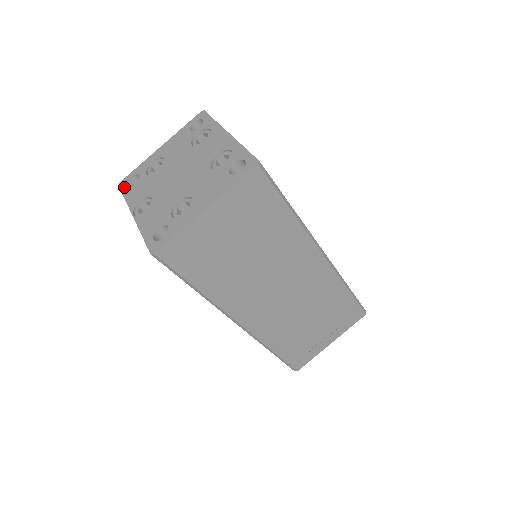
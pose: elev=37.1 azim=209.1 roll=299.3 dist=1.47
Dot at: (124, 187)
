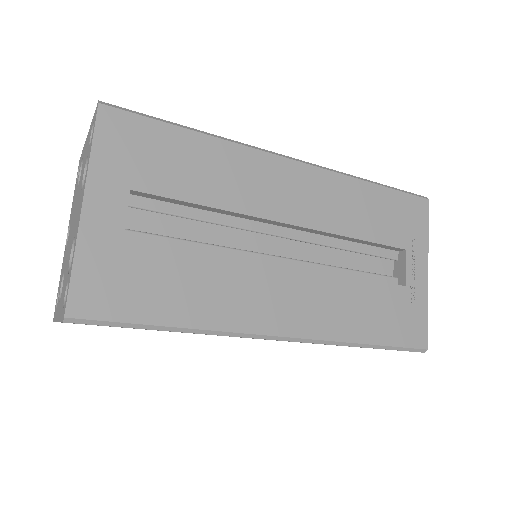
Dot at: (77, 175)
